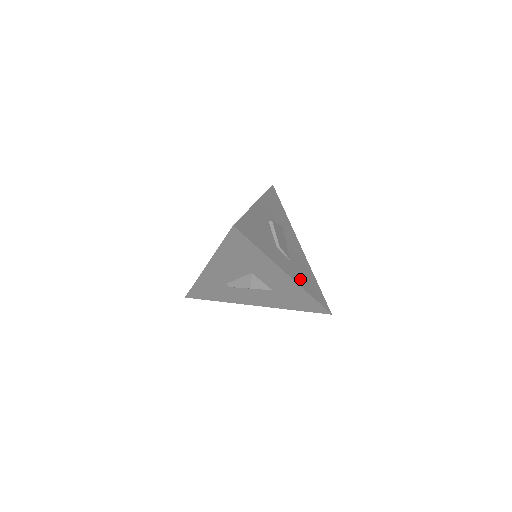
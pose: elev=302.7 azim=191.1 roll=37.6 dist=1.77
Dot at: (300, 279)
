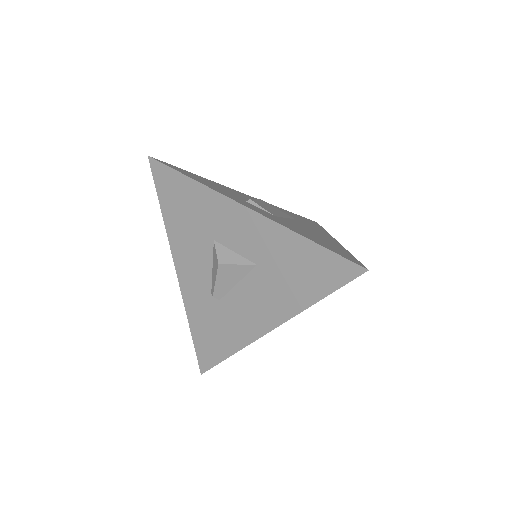
Dot at: (284, 224)
